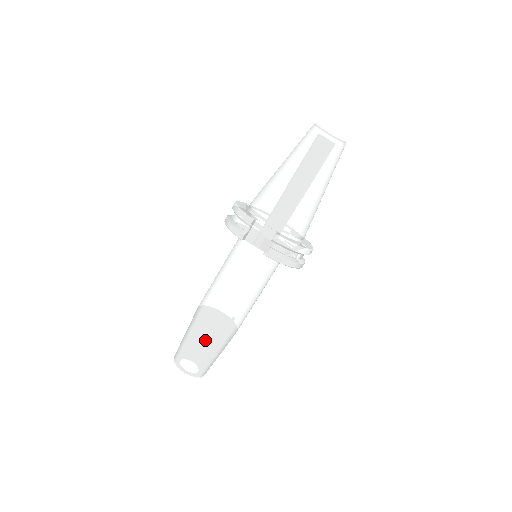
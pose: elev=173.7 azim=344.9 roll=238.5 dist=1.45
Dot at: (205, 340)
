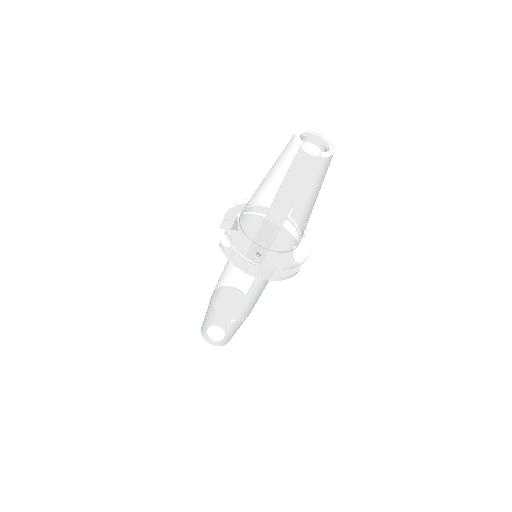
Dot at: (209, 310)
